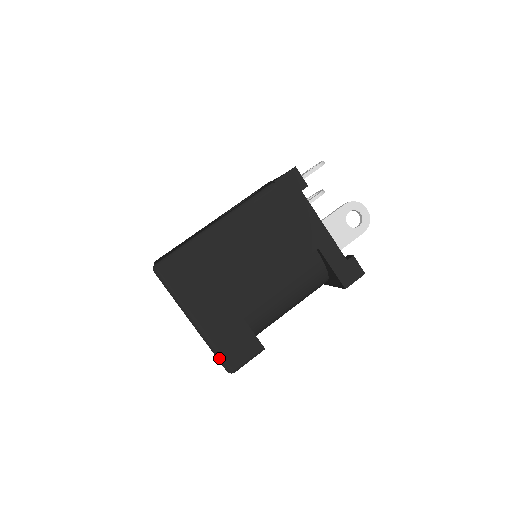
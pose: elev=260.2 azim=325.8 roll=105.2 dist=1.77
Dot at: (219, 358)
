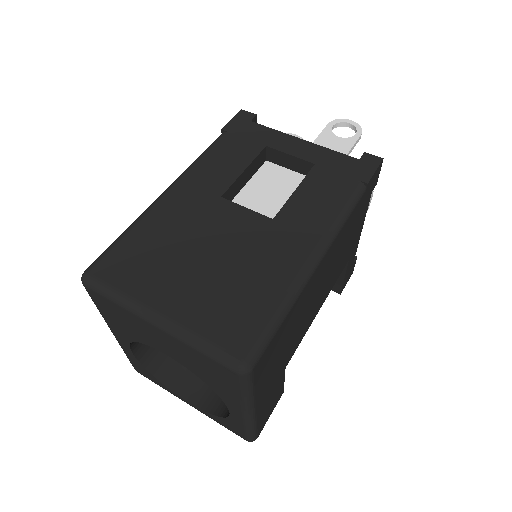
Dot at: (252, 435)
